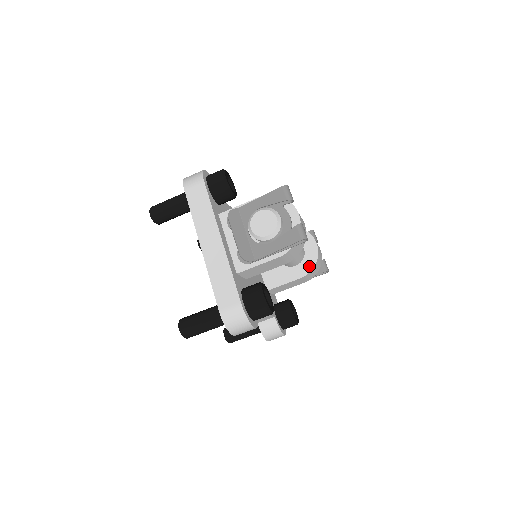
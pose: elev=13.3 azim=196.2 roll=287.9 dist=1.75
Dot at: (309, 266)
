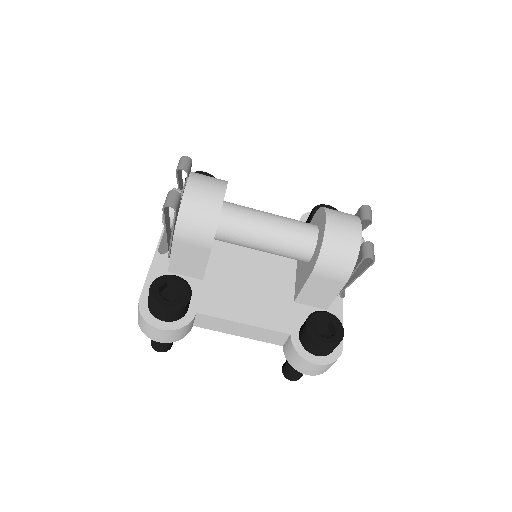
Dot at: (317, 254)
